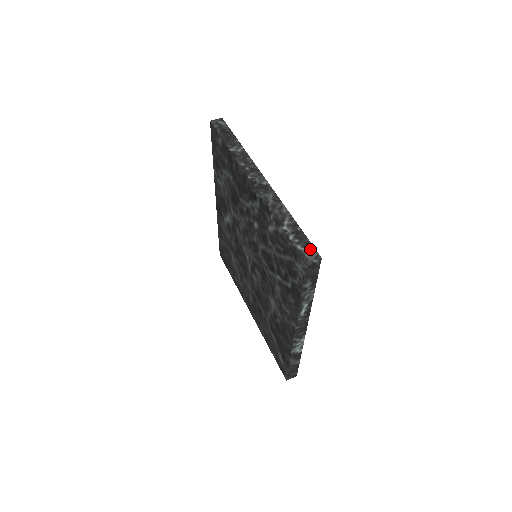
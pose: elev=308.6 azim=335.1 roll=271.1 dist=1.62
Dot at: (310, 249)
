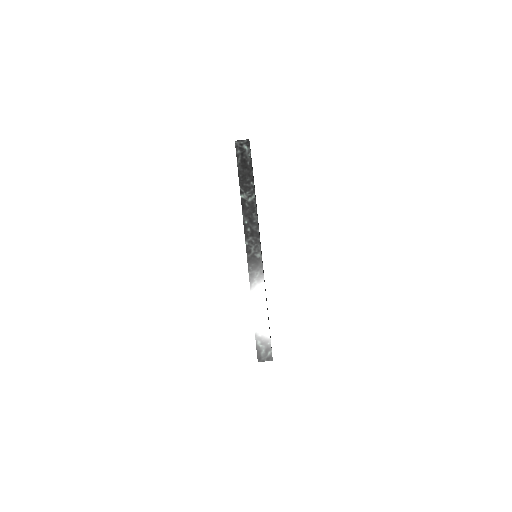
Dot at: (267, 348)
